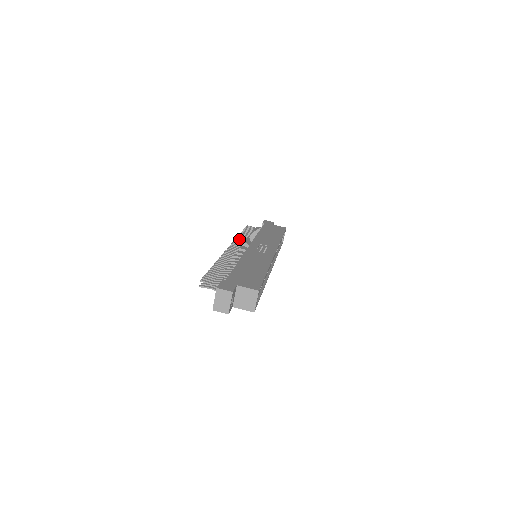
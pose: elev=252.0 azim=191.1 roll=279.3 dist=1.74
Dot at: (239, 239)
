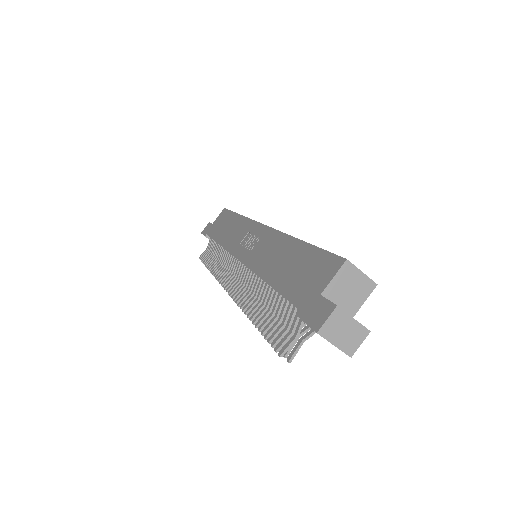
Dot at: (217, 273)
